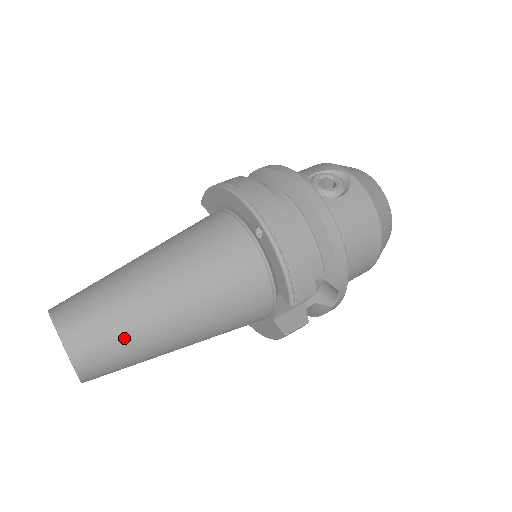
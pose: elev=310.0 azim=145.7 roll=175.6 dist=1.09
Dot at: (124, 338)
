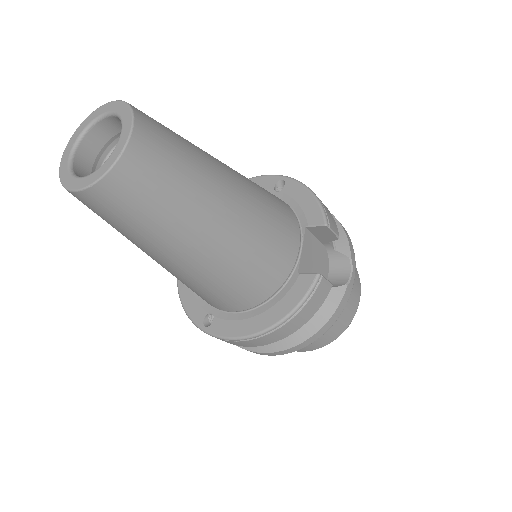
Dot at: (184, 144)
